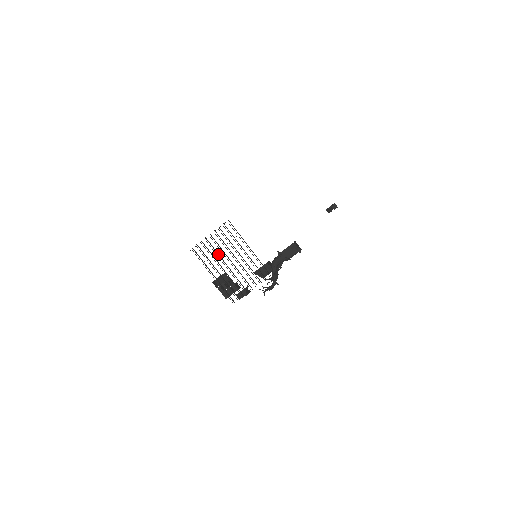
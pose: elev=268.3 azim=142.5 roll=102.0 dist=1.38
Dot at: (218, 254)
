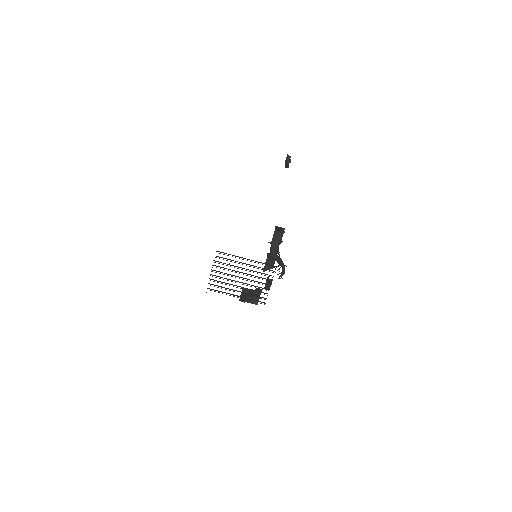
Dot at: (228, 279)
